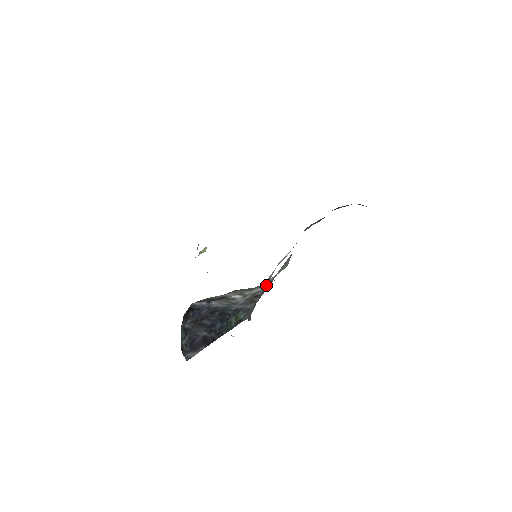
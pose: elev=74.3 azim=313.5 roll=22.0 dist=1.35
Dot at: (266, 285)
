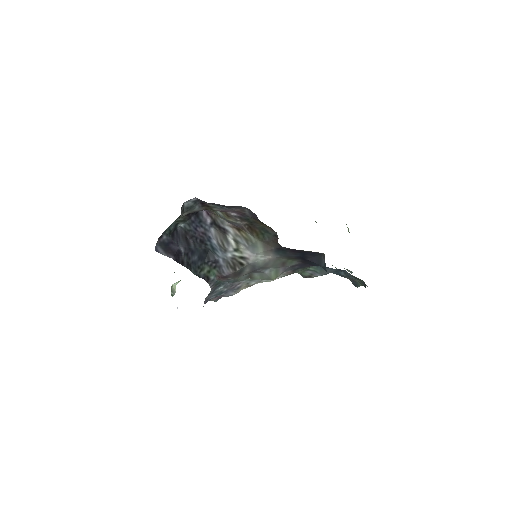
Dot at: (257, 260)
